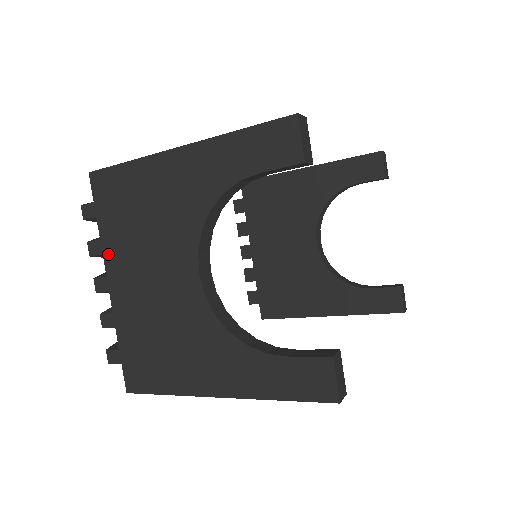
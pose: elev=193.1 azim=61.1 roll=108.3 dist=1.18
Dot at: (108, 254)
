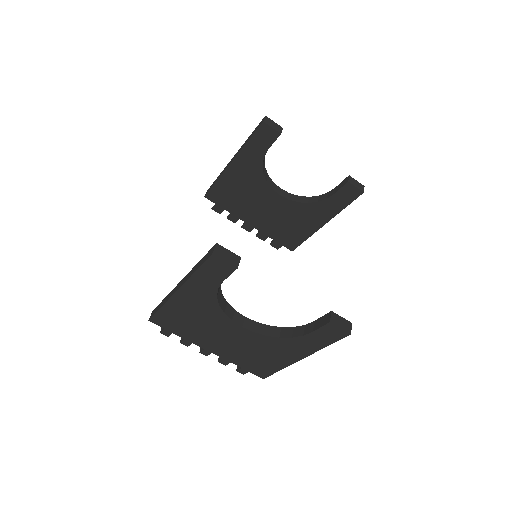
Dot at: (195, 342)
